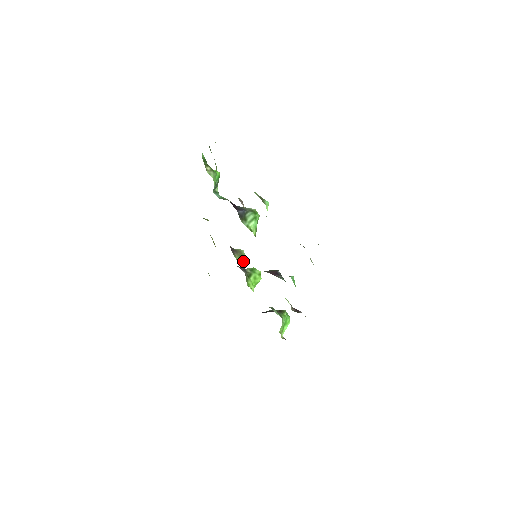
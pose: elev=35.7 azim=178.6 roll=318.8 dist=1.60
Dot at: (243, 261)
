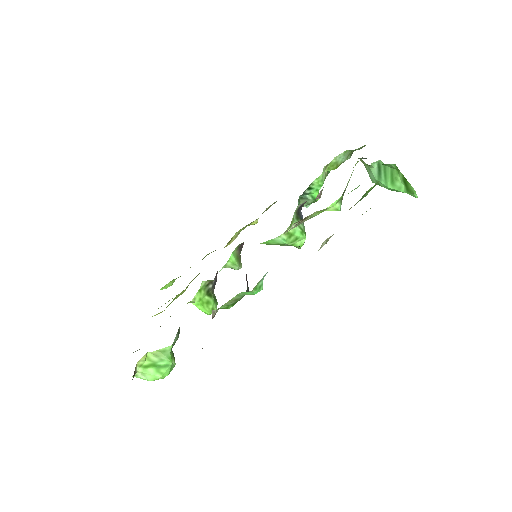
Dot at: (234, 261)
